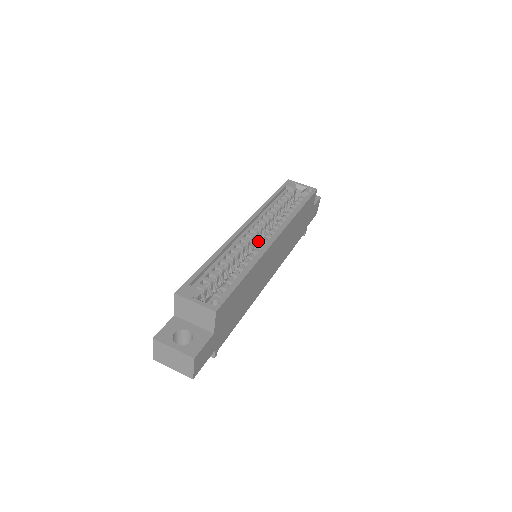
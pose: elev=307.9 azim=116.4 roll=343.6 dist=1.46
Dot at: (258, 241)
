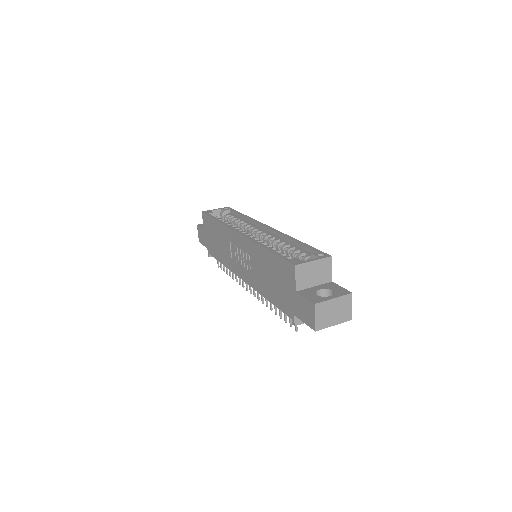
Dot at: occluded
